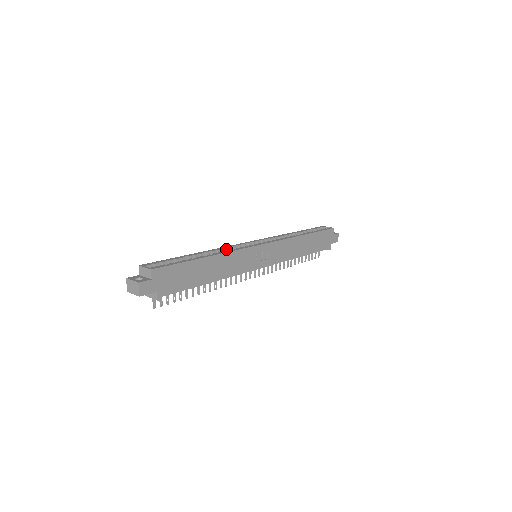
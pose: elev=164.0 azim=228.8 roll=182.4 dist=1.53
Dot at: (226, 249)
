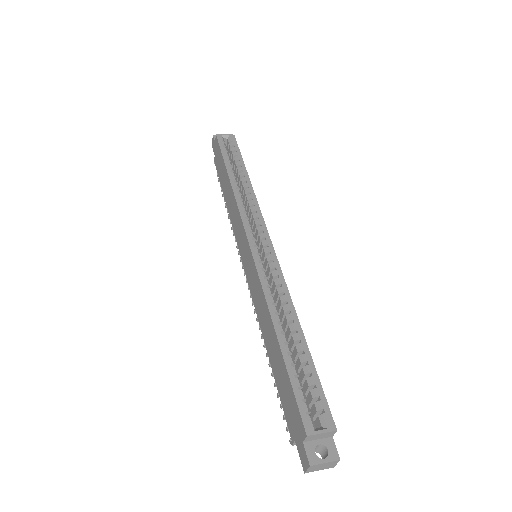
Dot at: (271, 289)
